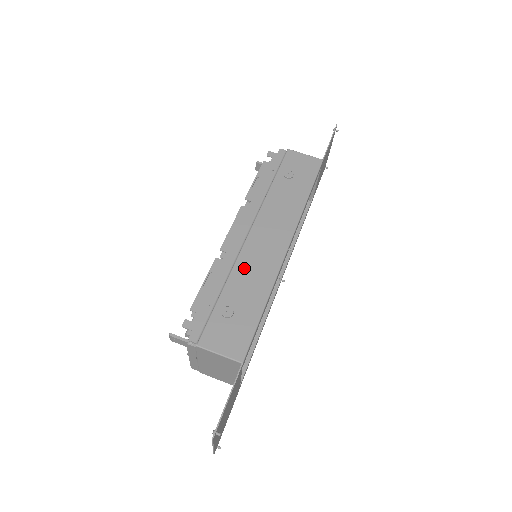
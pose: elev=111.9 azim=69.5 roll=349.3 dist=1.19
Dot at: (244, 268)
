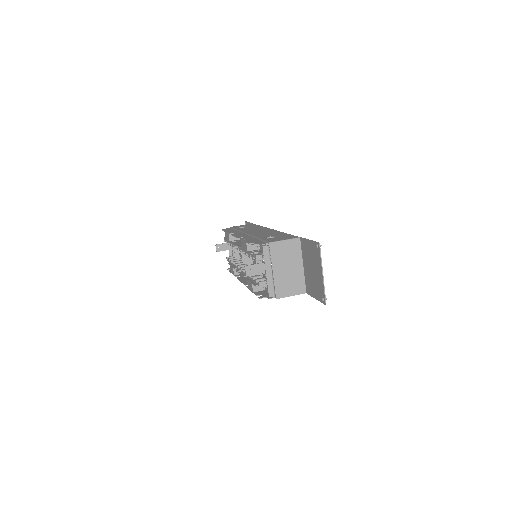
Dot at: occluded
